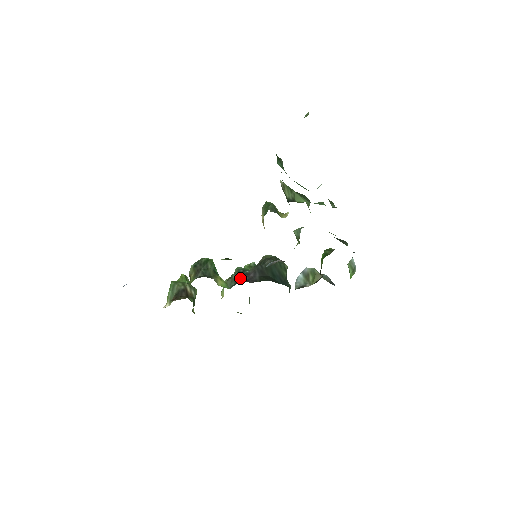
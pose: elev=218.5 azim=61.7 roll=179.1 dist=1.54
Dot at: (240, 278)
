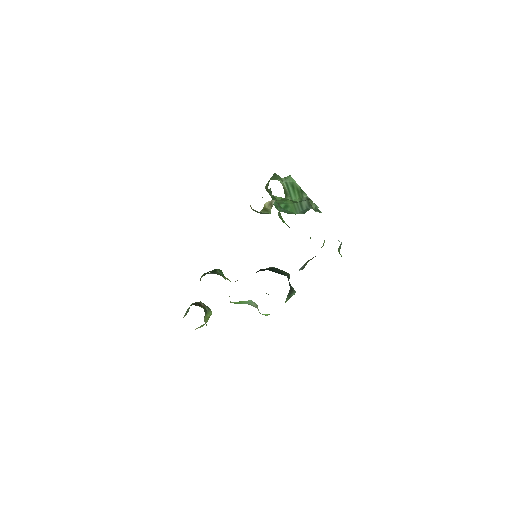
Dot at: occluded
